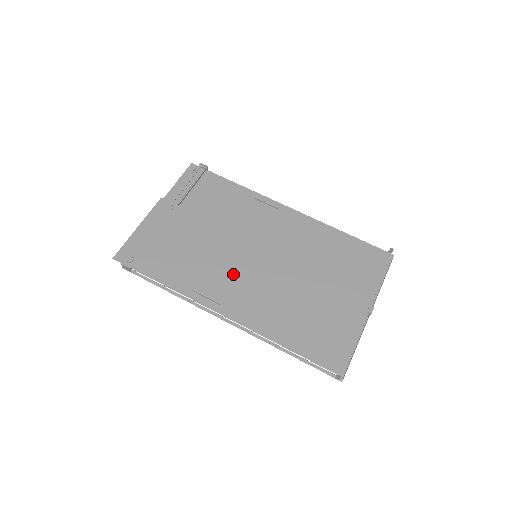
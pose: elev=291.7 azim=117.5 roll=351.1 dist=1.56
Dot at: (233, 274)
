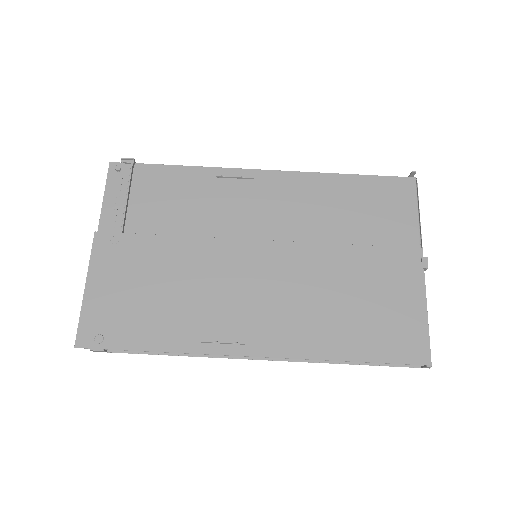
Dot at: (241, 295)
